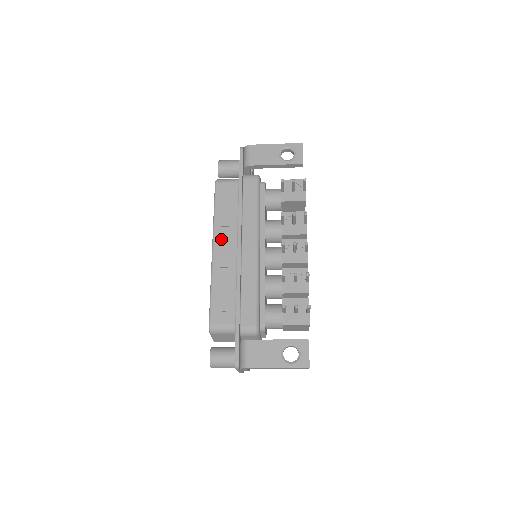
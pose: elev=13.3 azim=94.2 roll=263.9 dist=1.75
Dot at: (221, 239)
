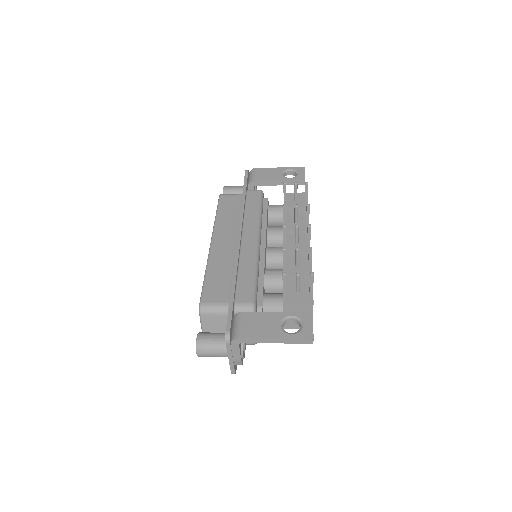
Dot at: (221, 234)
